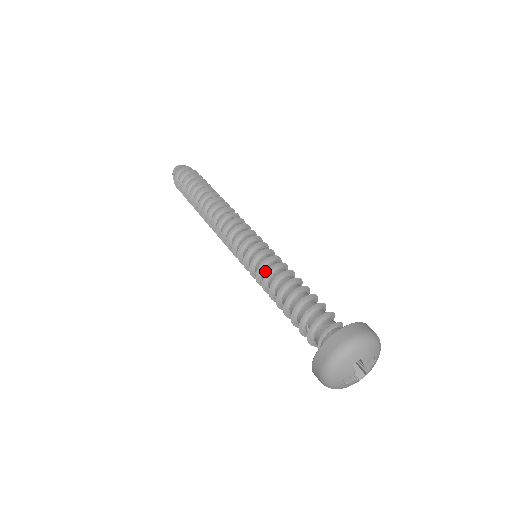
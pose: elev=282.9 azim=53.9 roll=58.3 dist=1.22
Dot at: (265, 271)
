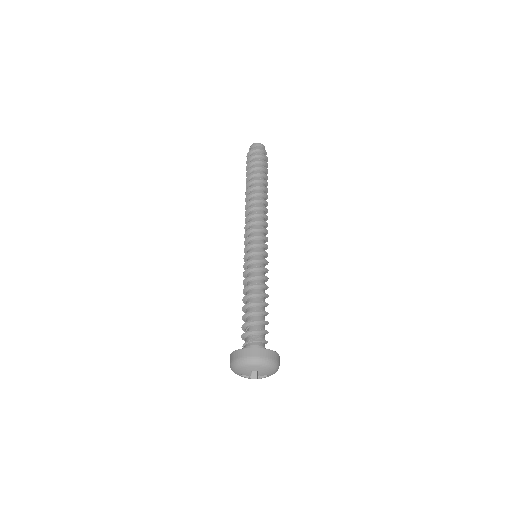
Dot at: (252, 273)
